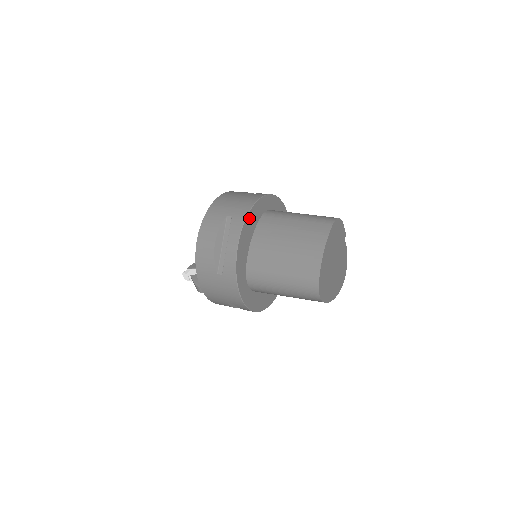
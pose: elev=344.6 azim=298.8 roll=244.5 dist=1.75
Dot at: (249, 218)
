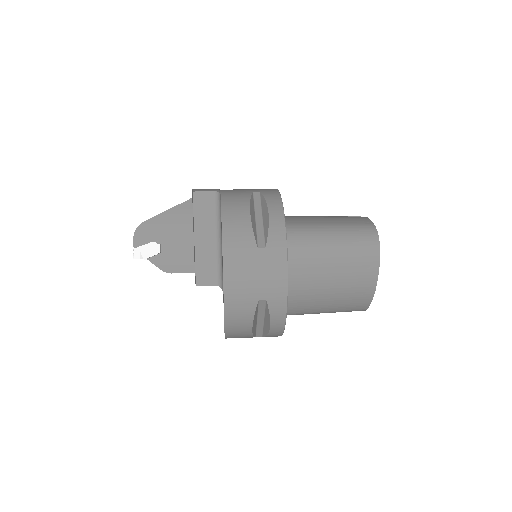
Dot at: (287, 292)
